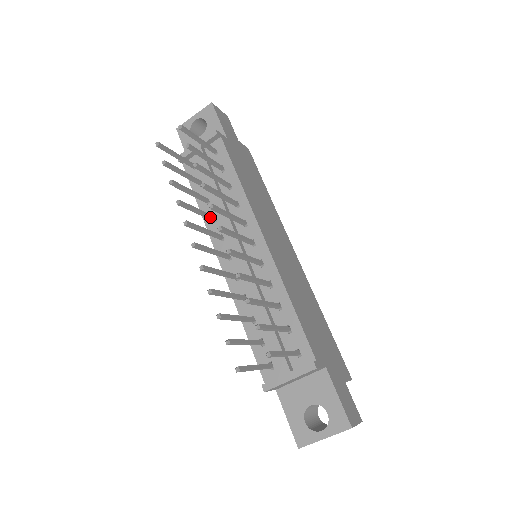
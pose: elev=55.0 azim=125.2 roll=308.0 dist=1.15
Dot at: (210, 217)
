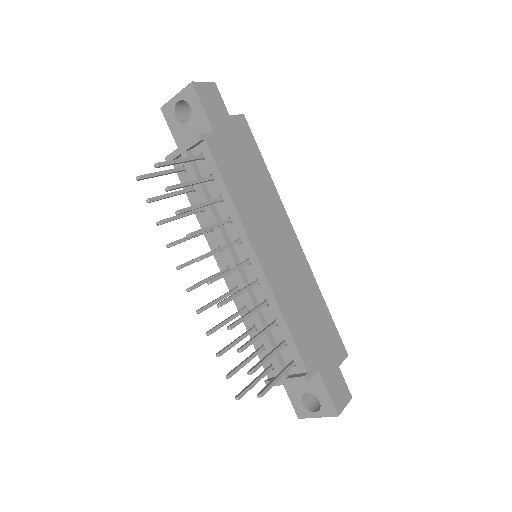
Dot at: occluded
